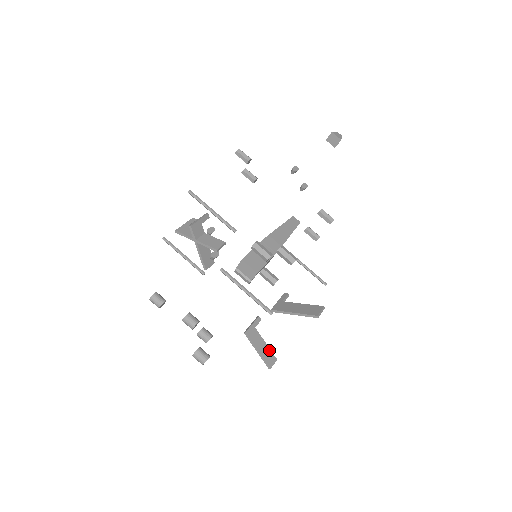
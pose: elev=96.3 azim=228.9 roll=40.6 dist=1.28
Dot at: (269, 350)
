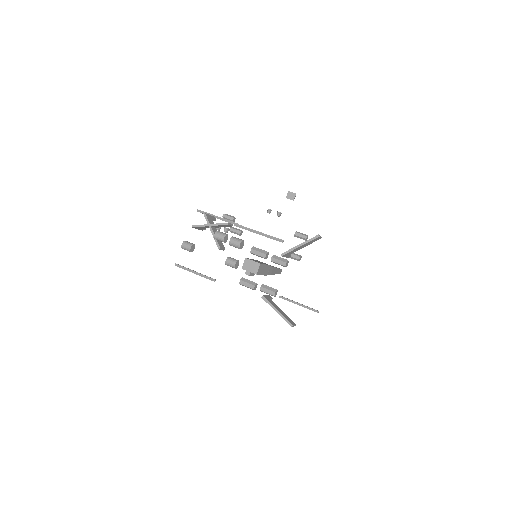
Dot at: (287, 316)
